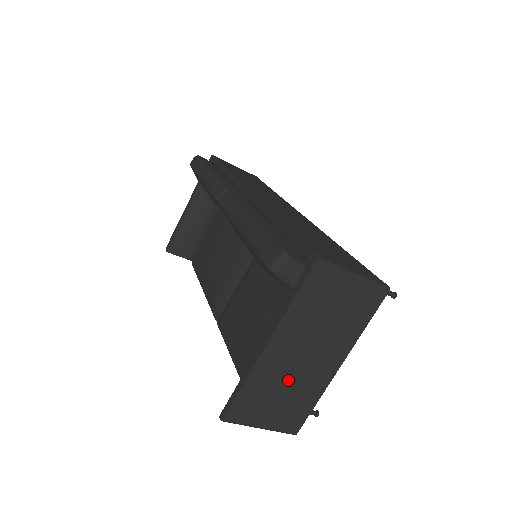
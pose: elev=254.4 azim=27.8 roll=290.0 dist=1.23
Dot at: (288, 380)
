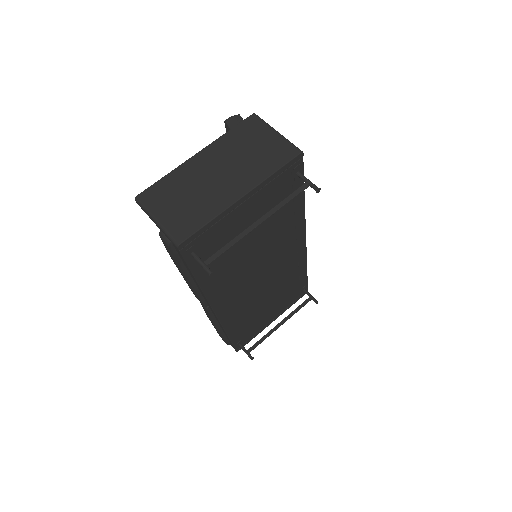
Dot at: (197, 188)
